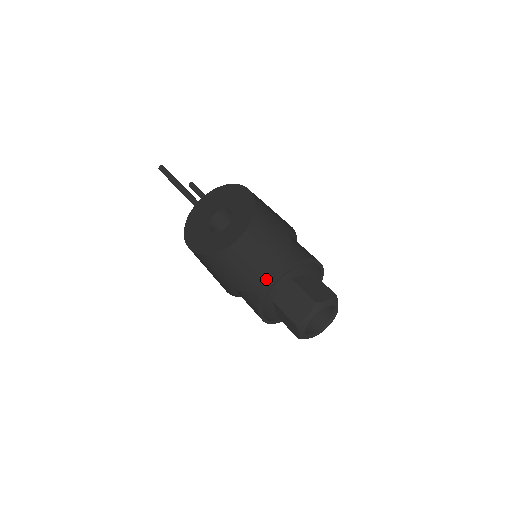
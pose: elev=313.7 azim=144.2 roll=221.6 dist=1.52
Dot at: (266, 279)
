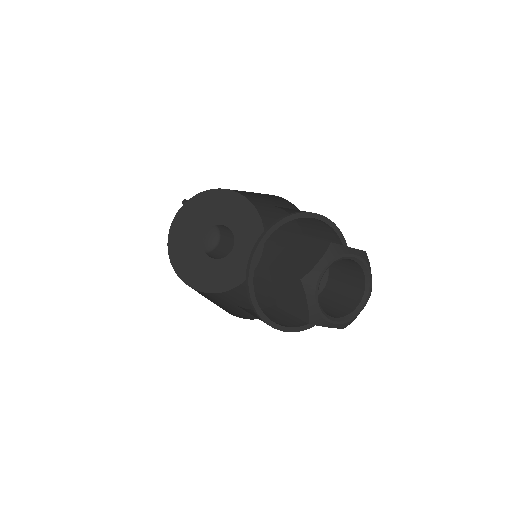
Dot at: occluded
